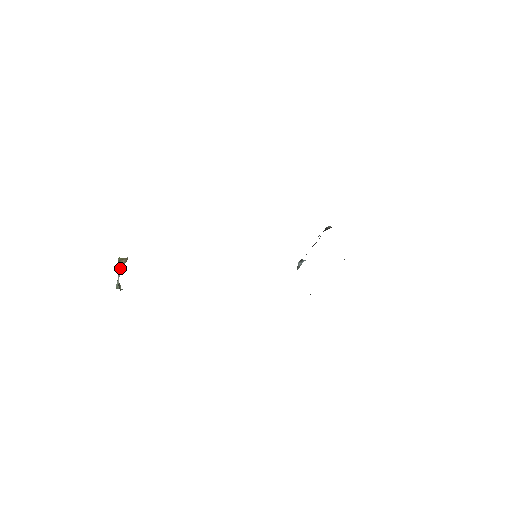
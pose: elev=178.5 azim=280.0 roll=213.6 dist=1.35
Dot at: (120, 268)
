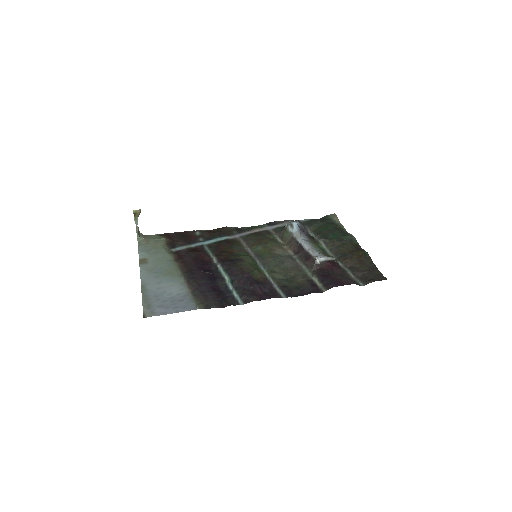
Dot at: (136, 219)
